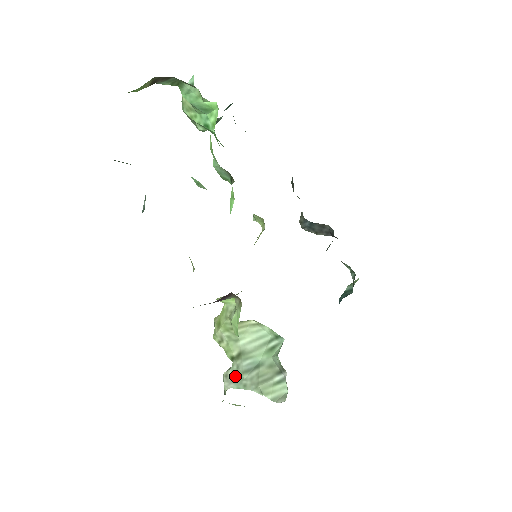
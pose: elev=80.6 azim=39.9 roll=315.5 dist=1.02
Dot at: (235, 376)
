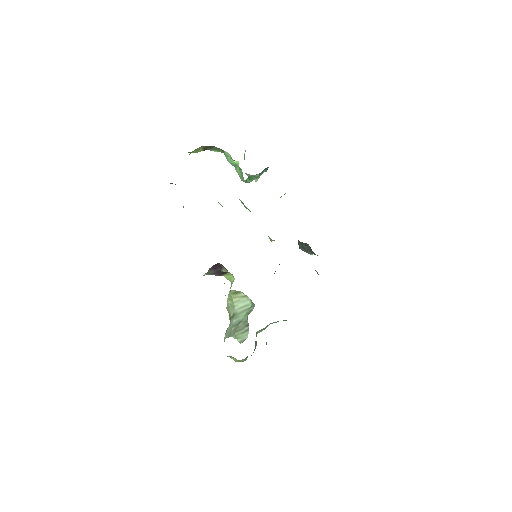
Dot at: (229, 330)
